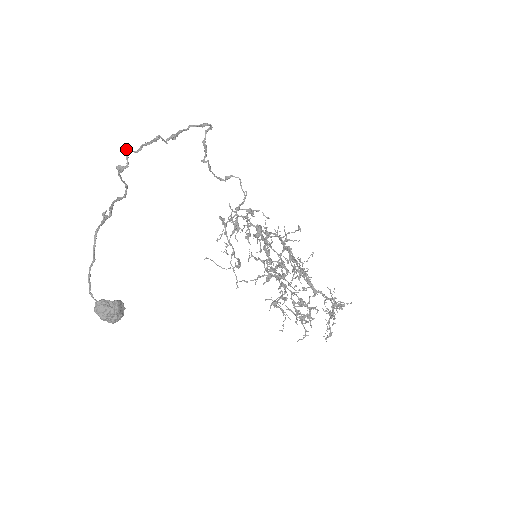
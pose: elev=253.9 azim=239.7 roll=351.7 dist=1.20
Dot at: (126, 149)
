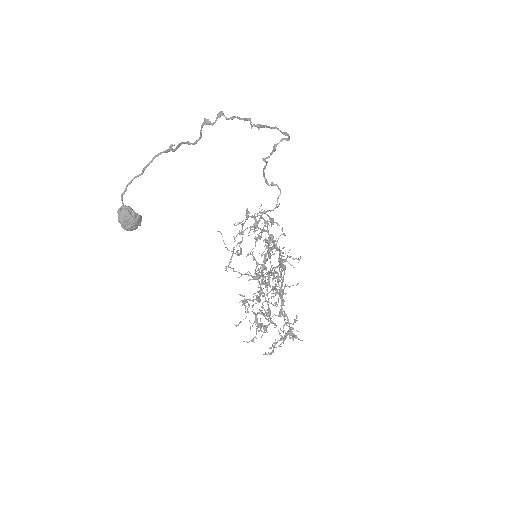
Dot at: (221, 111)
